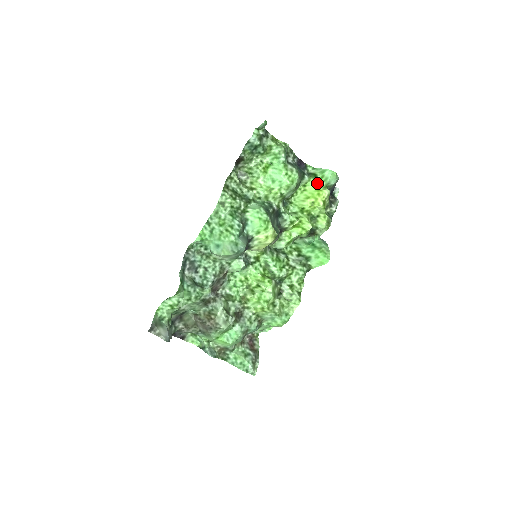
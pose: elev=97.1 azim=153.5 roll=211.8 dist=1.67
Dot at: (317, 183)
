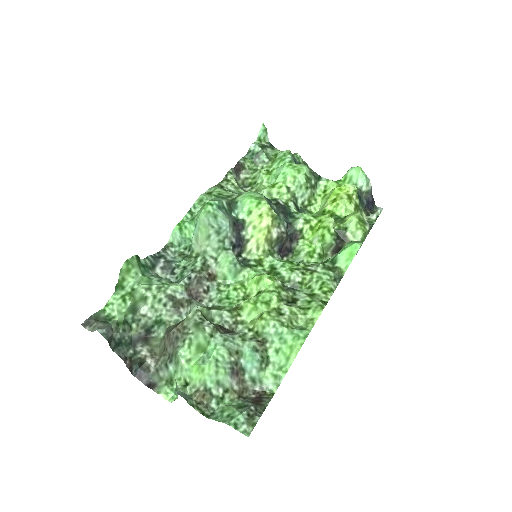
Dot at: (339, 185)
